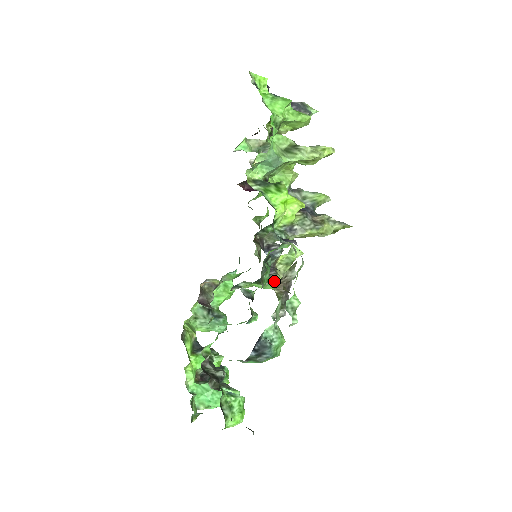
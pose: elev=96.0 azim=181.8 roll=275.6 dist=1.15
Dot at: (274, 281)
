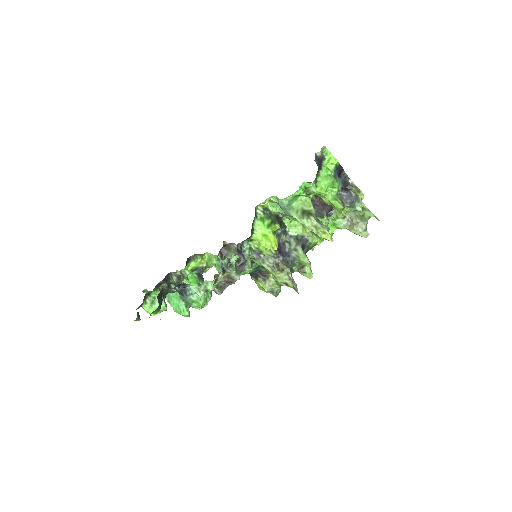
Dot at: (260, 283)
